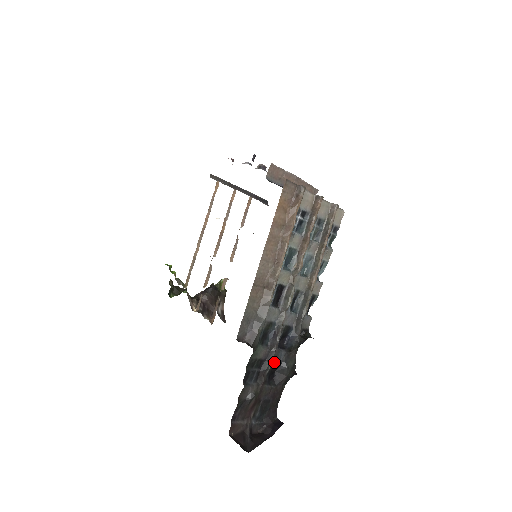
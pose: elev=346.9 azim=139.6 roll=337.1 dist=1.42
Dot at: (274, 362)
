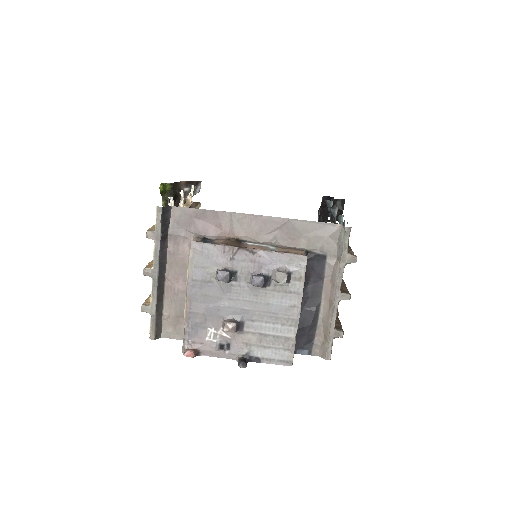
Dot at: occluded
